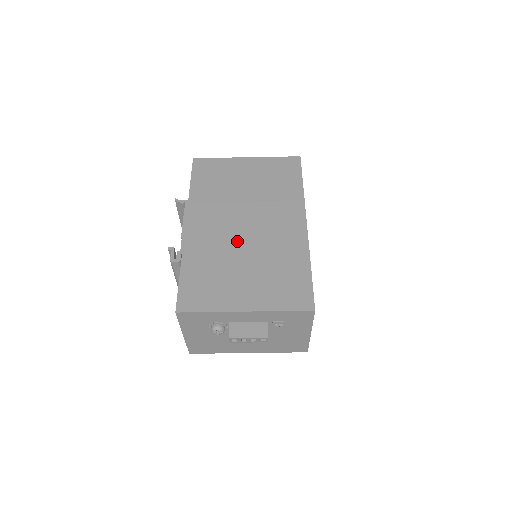
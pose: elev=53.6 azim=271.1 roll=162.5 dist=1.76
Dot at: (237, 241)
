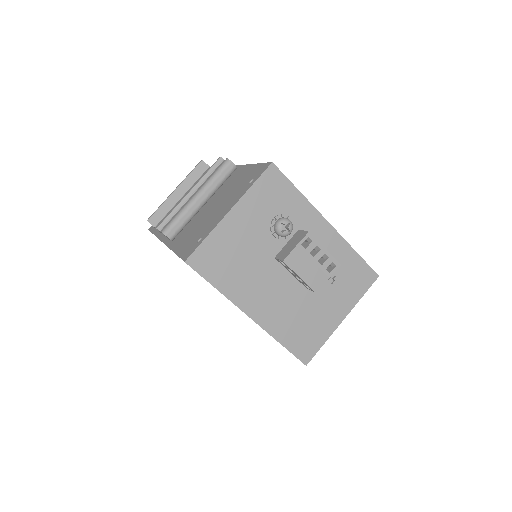
Dot at: occluded
